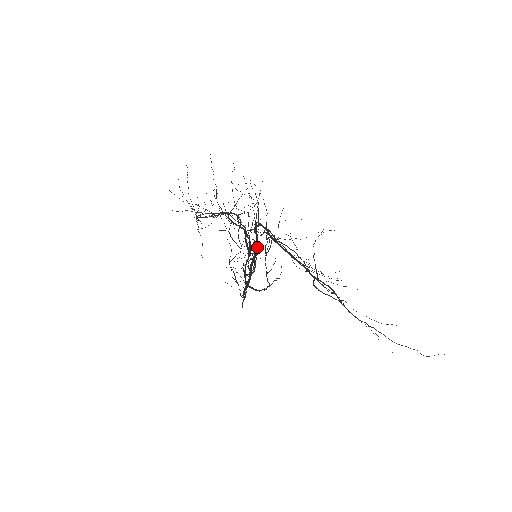
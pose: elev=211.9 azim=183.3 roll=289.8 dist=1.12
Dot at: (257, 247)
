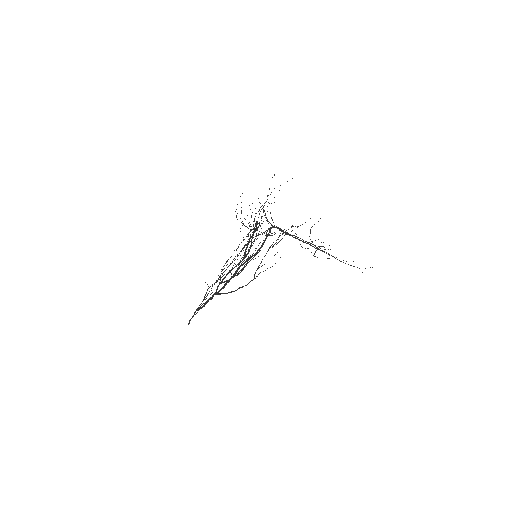
Dot at: (261, 247)
